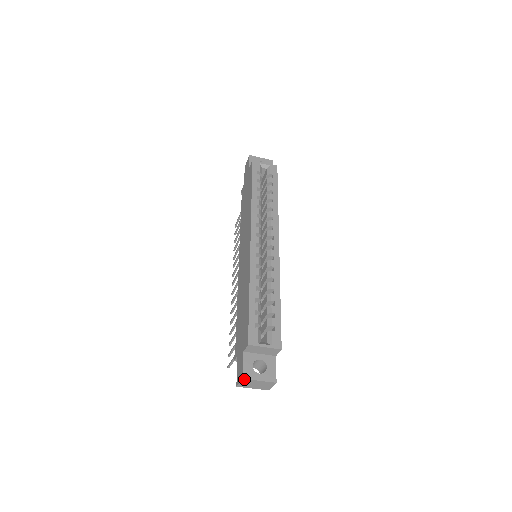
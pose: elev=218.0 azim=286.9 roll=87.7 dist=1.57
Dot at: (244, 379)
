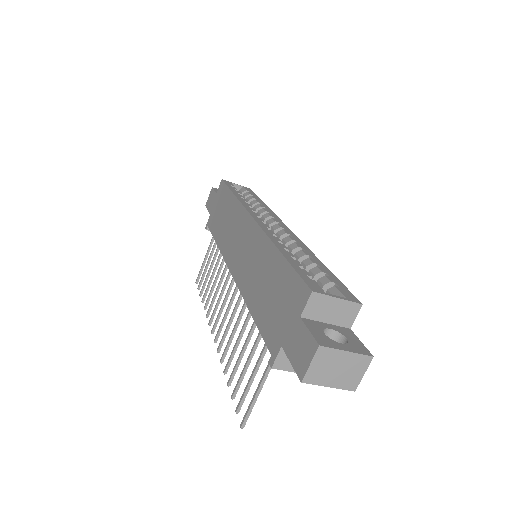
Dot at: (321, 348)
